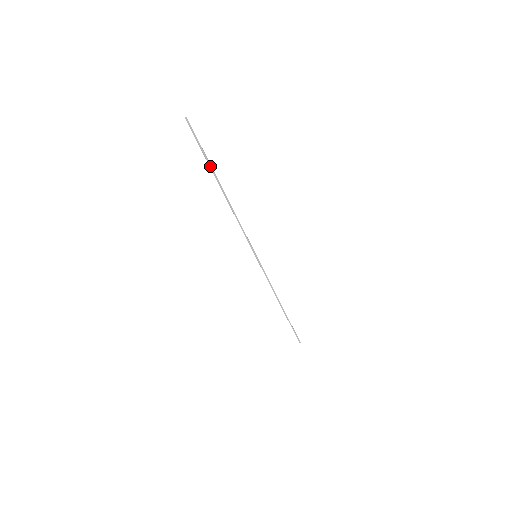
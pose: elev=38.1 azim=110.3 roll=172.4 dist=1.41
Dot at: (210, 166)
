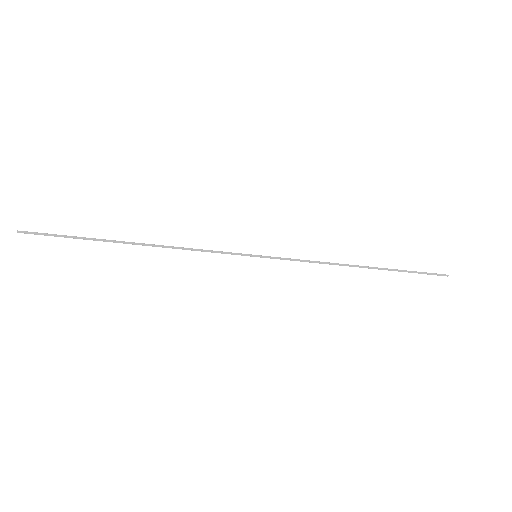
Dot at: occluded
